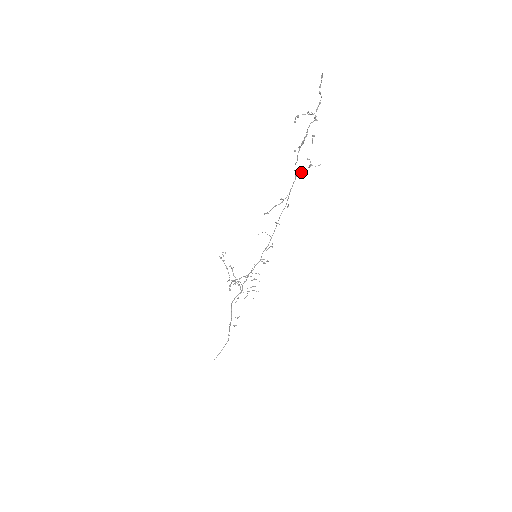
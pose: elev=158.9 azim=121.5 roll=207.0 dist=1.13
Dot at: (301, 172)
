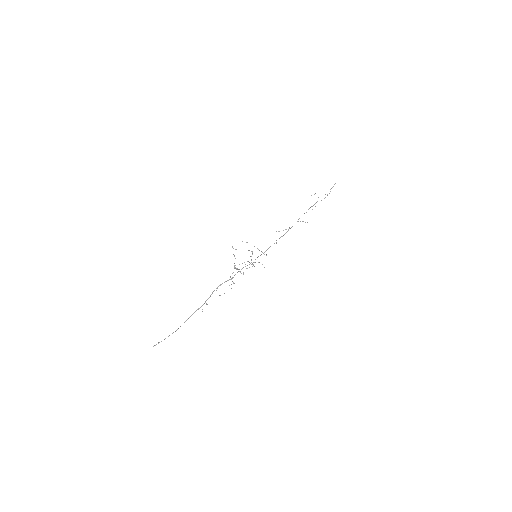
Dot at: occluded
